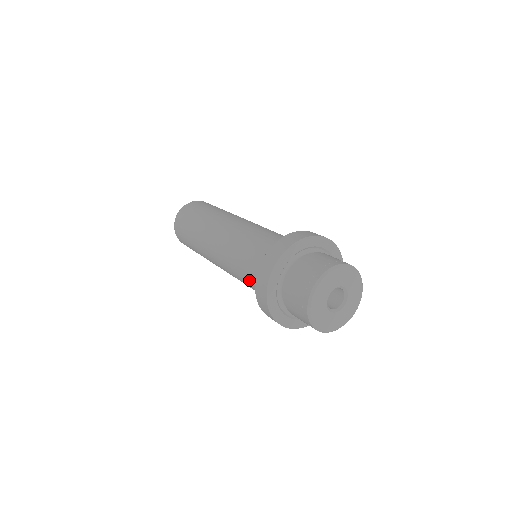
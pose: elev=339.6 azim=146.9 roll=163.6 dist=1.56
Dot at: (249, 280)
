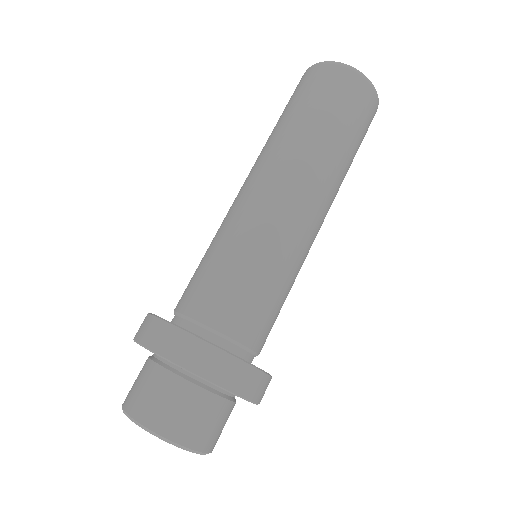
Dot at: (195, 277)
